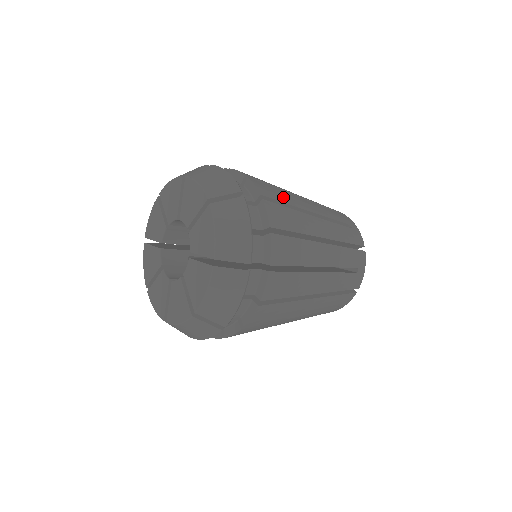
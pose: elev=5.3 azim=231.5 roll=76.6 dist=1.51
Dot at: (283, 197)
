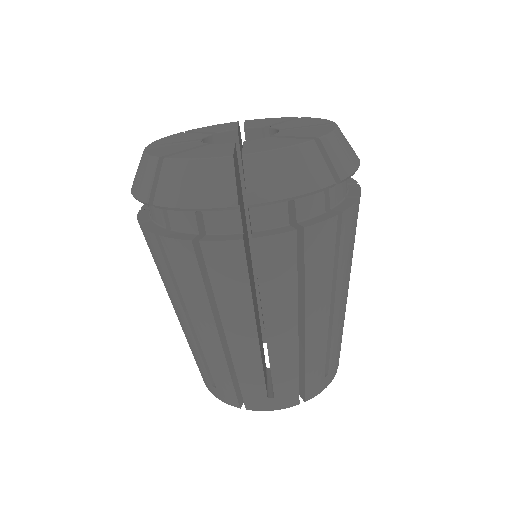
Dot at: occluded
